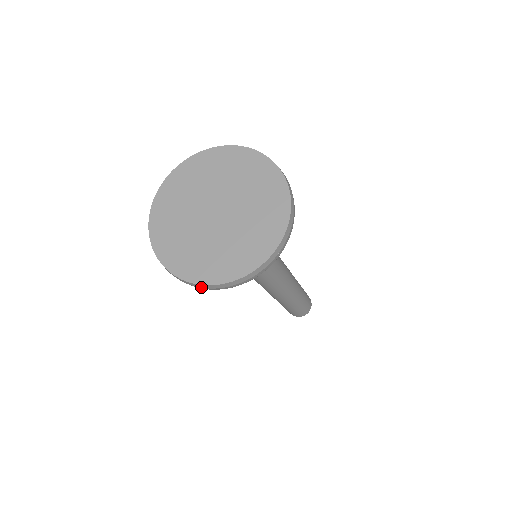
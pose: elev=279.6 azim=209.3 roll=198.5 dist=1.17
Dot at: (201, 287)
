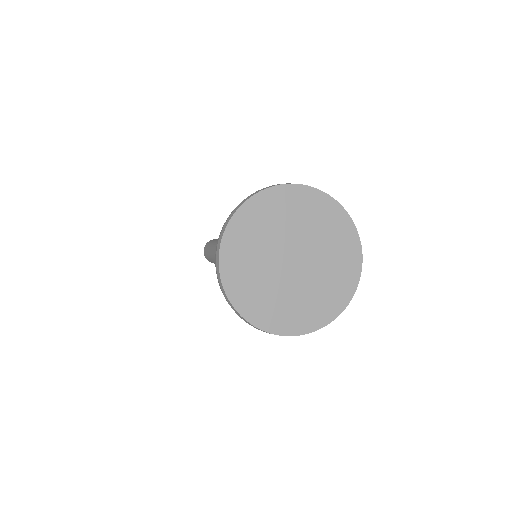
Dot at: (250, 324)
